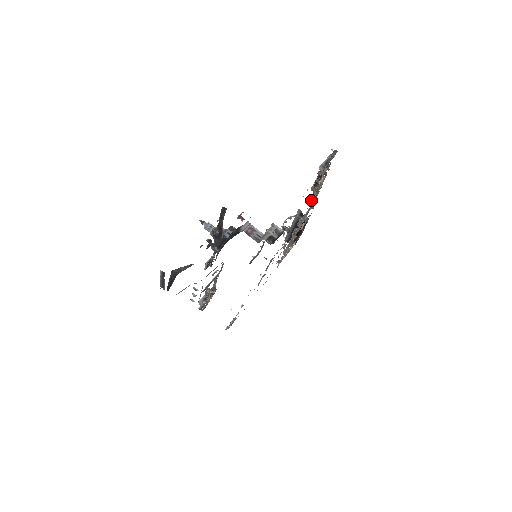
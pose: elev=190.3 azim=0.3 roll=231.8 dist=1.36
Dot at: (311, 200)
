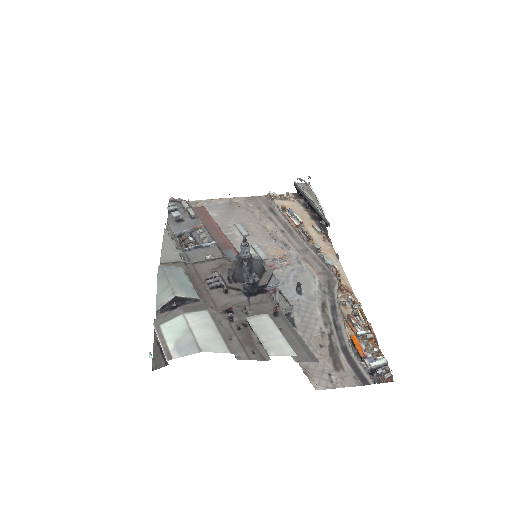
Dot at: (341, 287)
